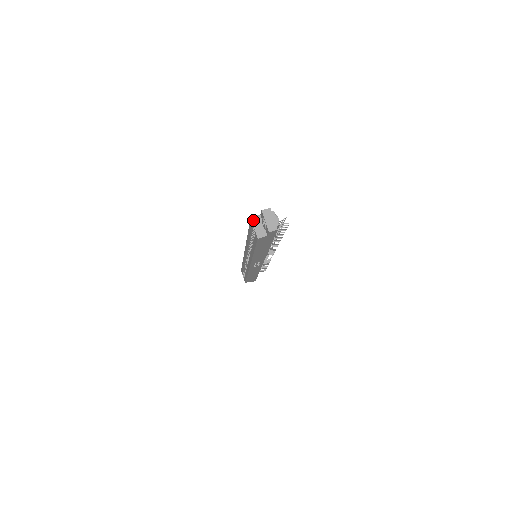
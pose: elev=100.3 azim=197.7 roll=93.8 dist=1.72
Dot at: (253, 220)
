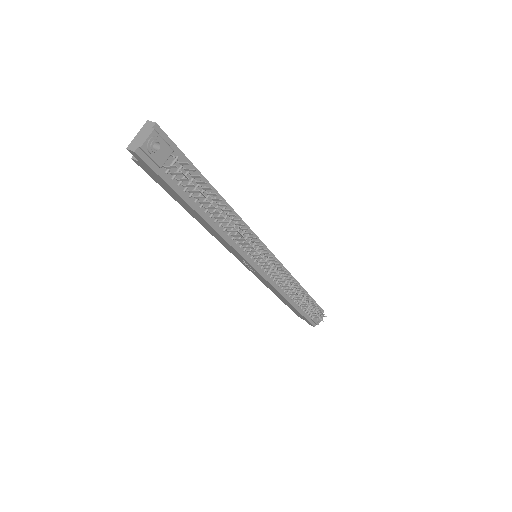
Dot at: occluded
